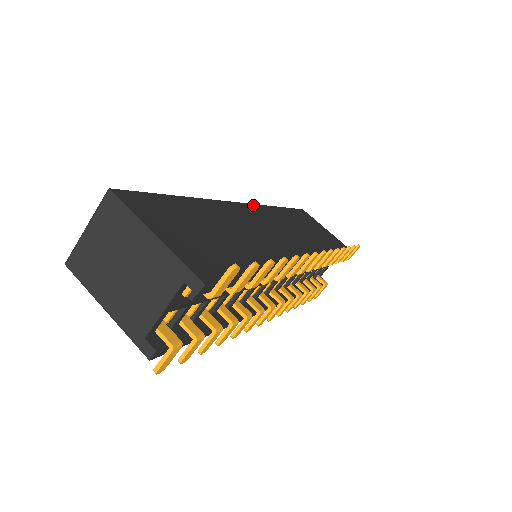
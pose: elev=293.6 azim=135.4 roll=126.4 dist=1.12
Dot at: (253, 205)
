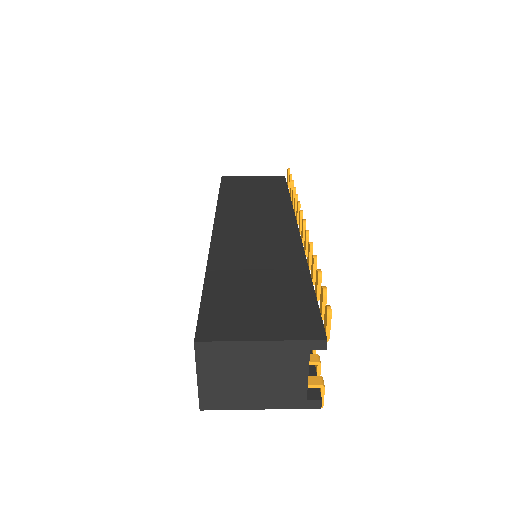
Dot at: (216, 222)
